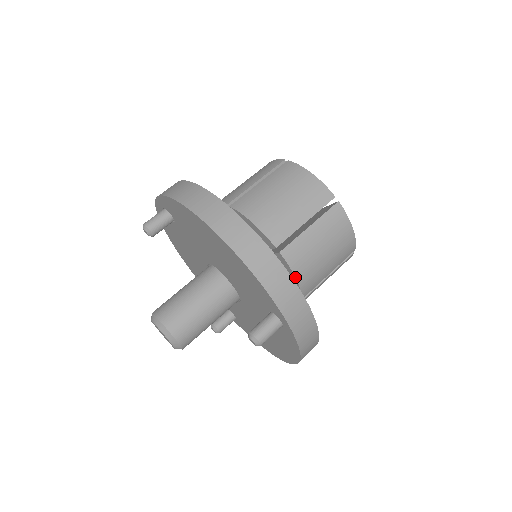
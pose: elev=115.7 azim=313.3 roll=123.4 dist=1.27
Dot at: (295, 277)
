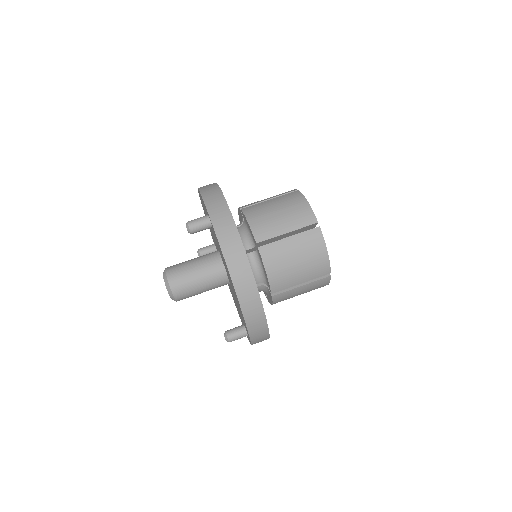
Dot at: (272, 304)
